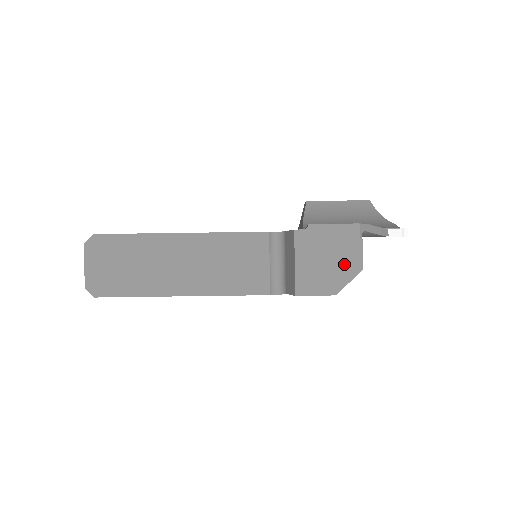
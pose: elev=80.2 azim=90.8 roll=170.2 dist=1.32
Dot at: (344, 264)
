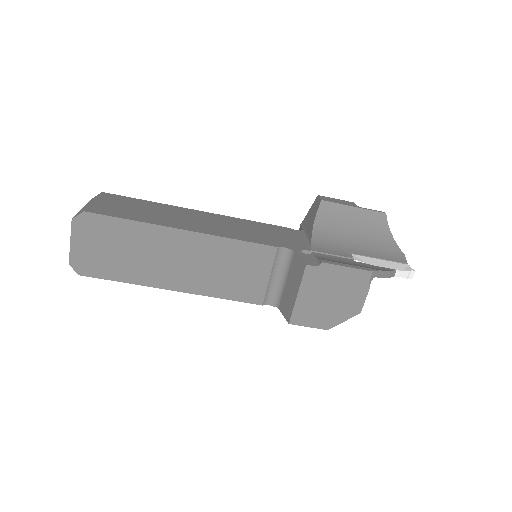
Dot at: (345, 305)
